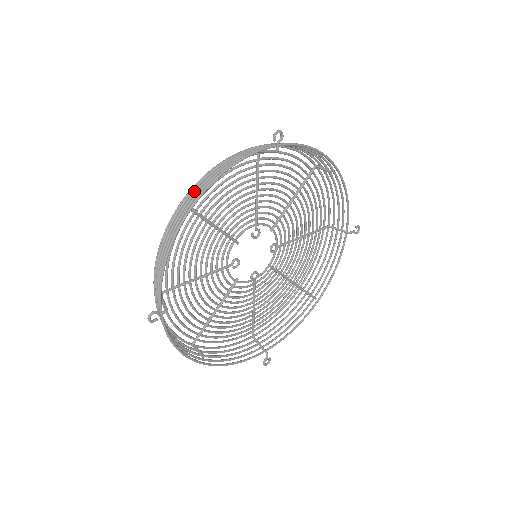
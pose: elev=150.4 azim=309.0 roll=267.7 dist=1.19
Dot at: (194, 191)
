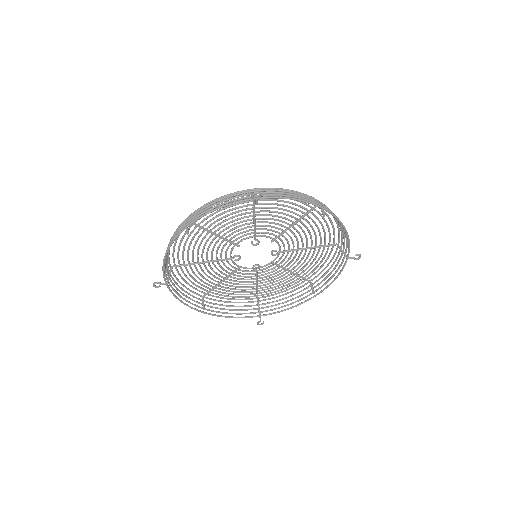
Dot at: (191, 217)
